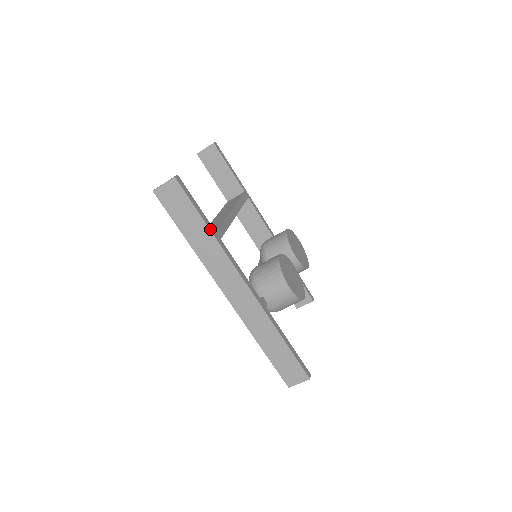
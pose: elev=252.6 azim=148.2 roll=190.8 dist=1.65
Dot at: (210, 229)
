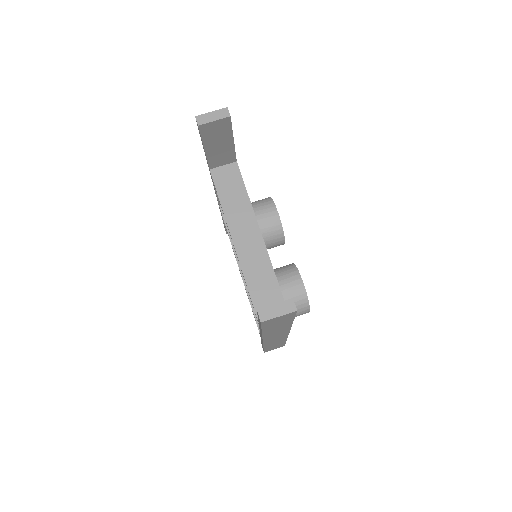
Dot at: (292, 322)
